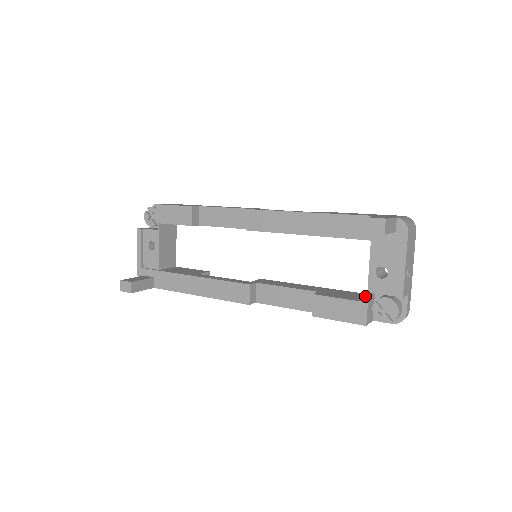
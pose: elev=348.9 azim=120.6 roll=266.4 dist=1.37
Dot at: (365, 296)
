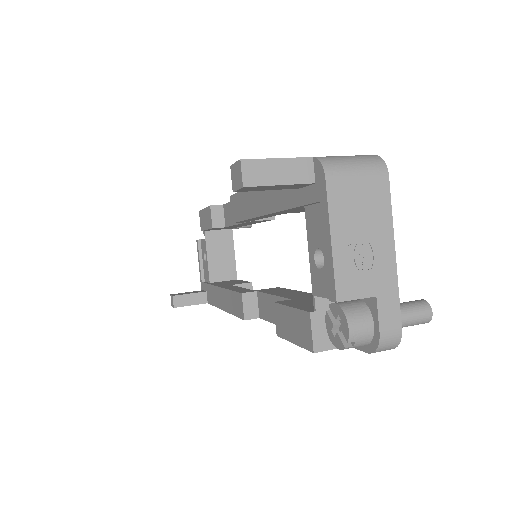
Dot at: occluded
